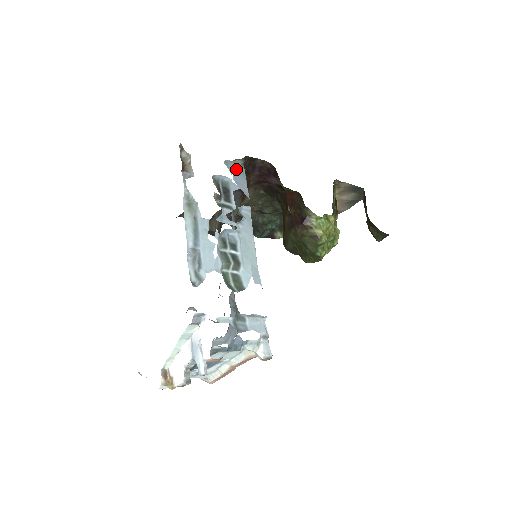
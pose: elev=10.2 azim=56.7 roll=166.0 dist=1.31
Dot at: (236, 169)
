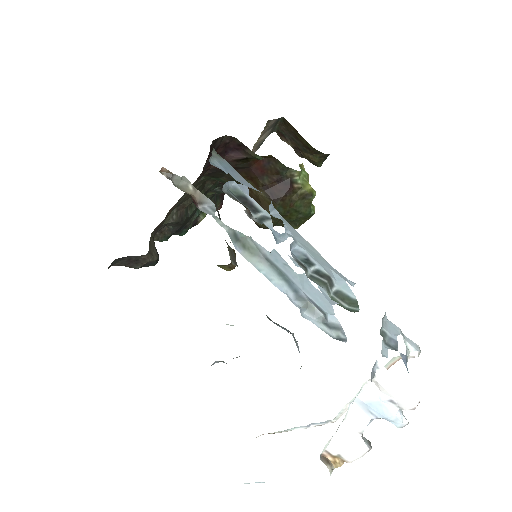
Dot at: (223, 165)
